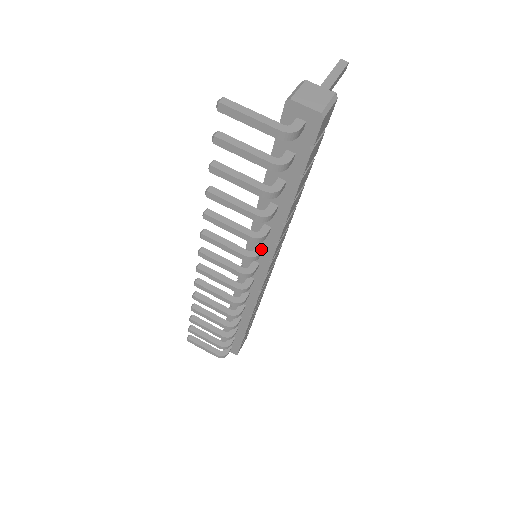
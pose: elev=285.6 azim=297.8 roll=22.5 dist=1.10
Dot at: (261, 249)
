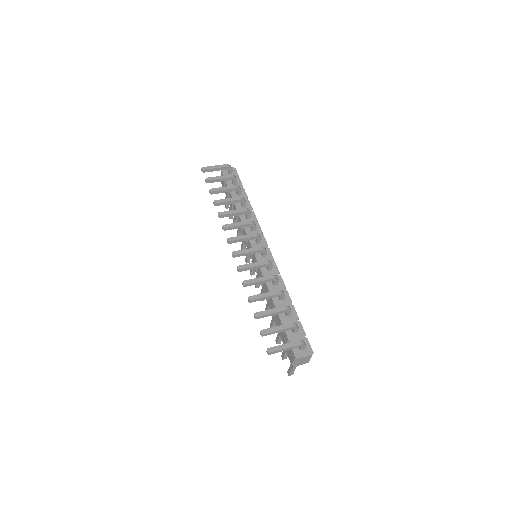
Dot at: occluded
